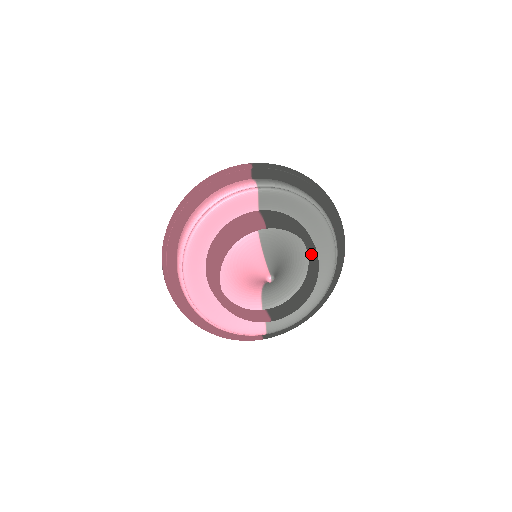
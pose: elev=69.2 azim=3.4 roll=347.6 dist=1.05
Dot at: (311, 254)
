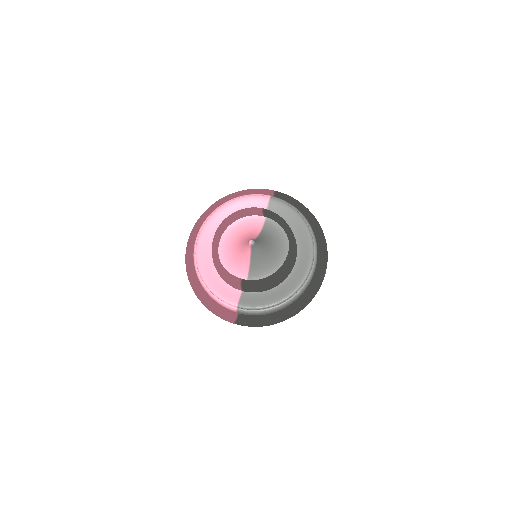
Dot at: (289, 243)
